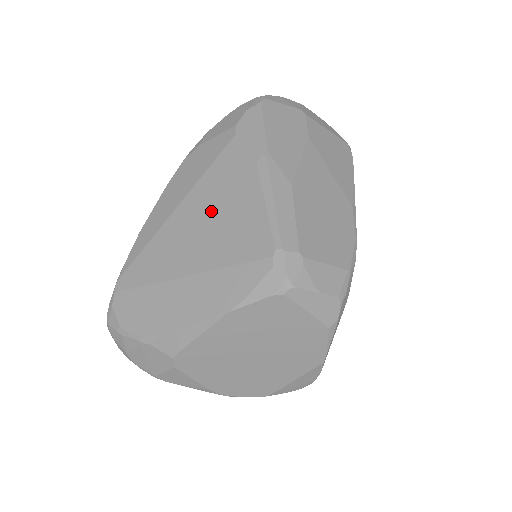
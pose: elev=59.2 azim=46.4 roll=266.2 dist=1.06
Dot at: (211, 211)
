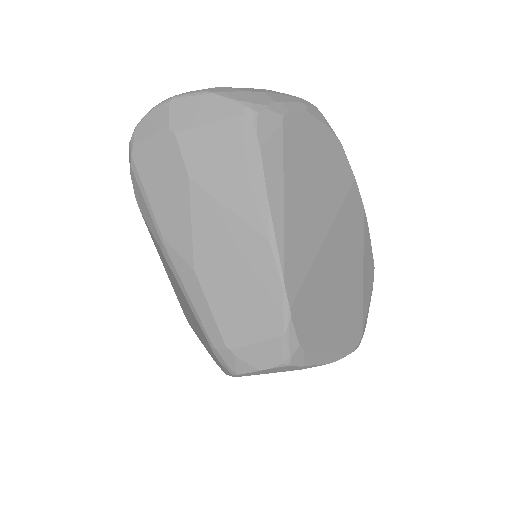
Dot at: (176, 287)
